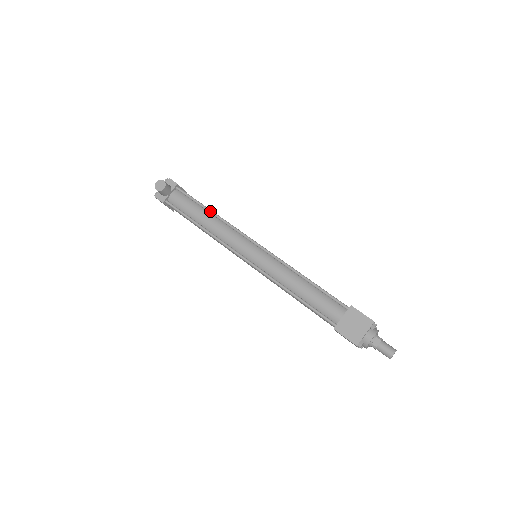
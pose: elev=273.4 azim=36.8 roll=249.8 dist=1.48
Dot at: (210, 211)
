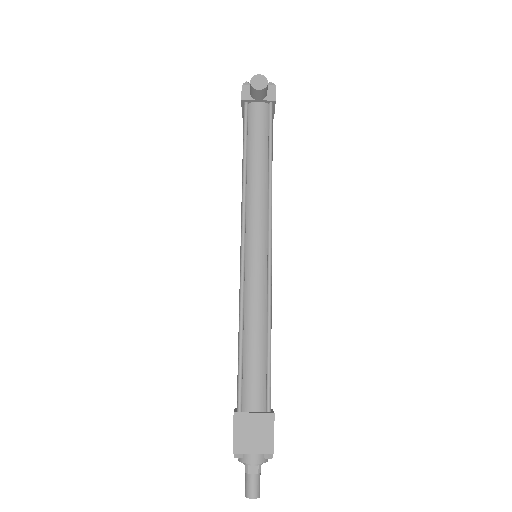
Dot at: (270, 164)
